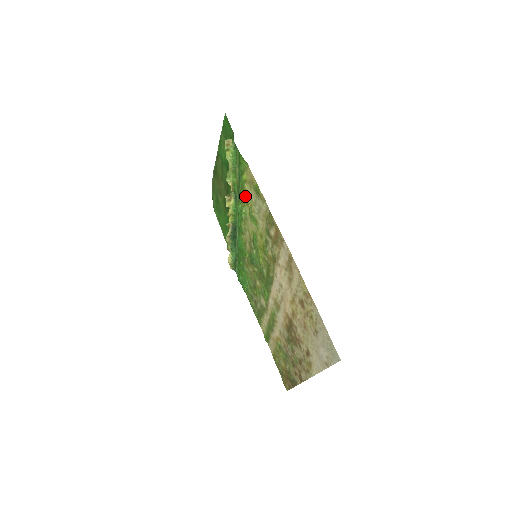
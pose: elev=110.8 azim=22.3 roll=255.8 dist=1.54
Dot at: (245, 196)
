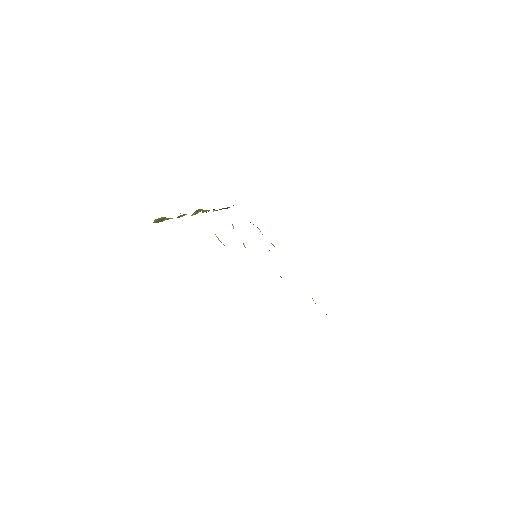
Dot at: occluded
